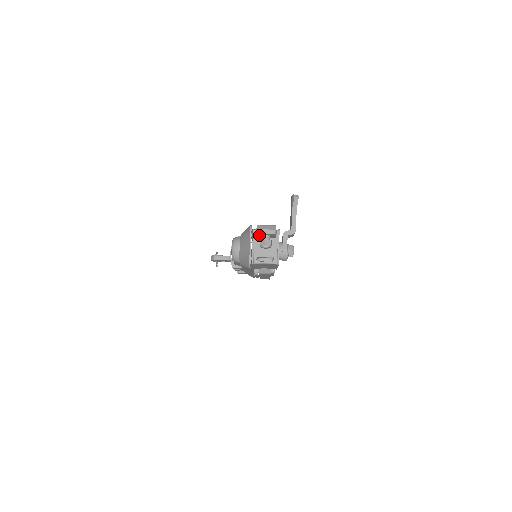
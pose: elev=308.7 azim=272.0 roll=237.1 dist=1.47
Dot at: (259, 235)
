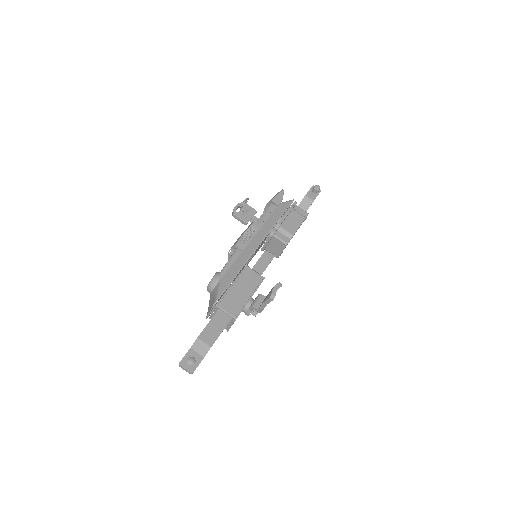
Dot at: (186, 359)
